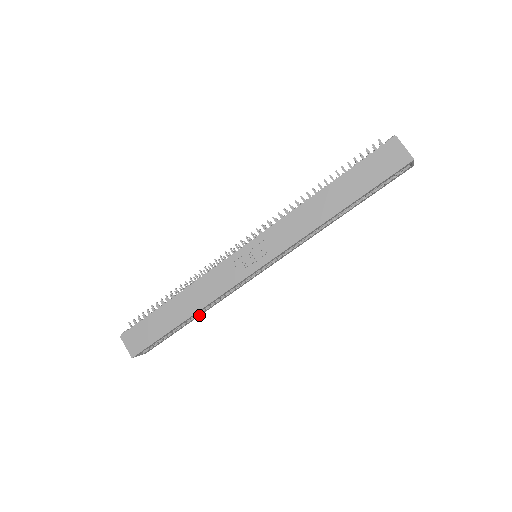
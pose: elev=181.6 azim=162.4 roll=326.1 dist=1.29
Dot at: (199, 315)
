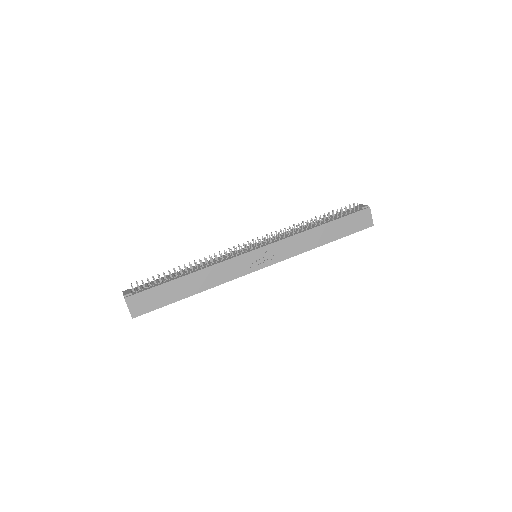
Dot at: occluded
